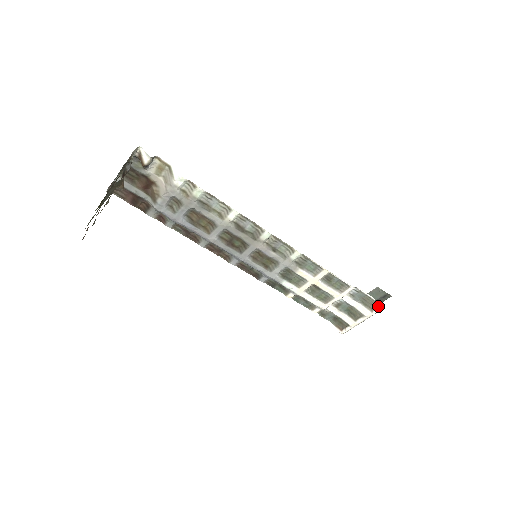
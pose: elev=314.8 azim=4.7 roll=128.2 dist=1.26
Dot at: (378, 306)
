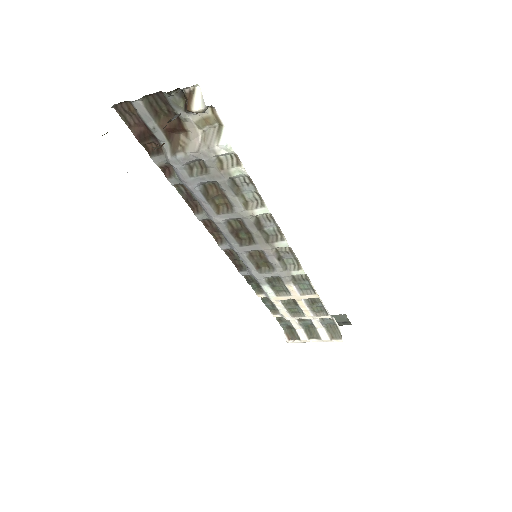
Dot at: (340, 338)
